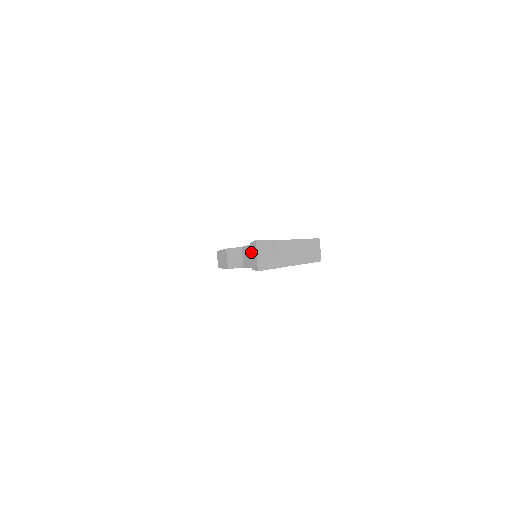
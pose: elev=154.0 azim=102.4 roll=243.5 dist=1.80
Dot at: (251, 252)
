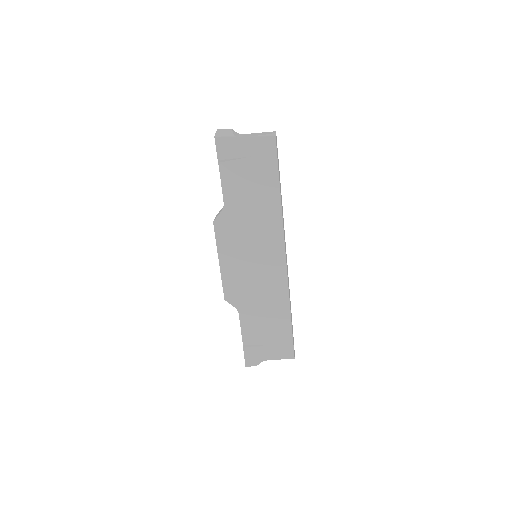
Dot at: occluded
